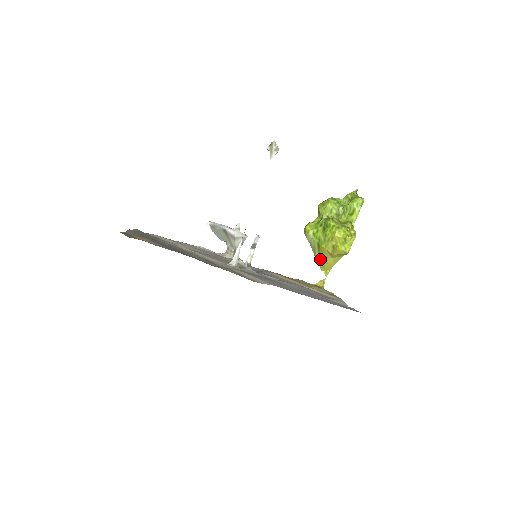
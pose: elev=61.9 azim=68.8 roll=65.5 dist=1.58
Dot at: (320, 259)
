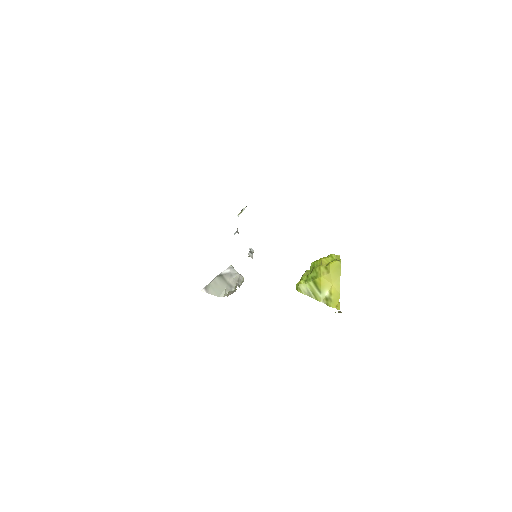
Dot at: (324, 298)
